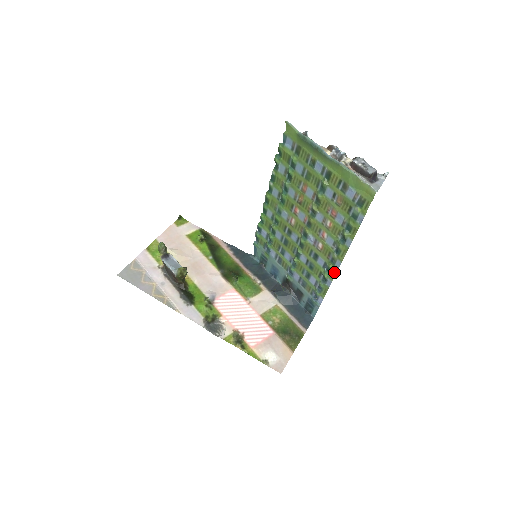
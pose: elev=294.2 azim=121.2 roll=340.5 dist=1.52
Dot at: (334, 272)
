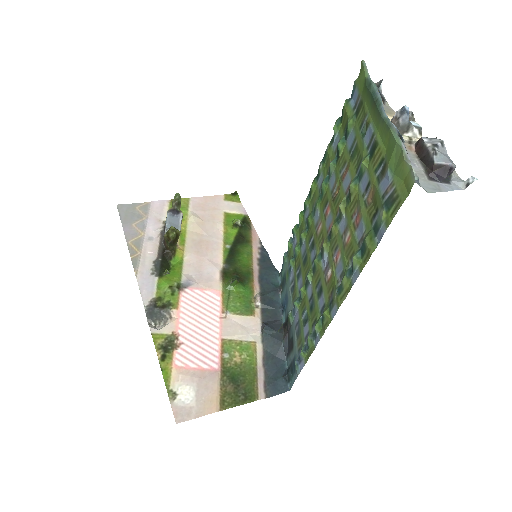
Dot at: (326, 324)
